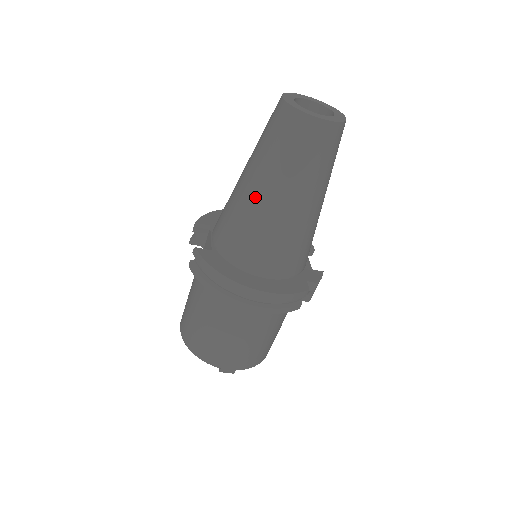
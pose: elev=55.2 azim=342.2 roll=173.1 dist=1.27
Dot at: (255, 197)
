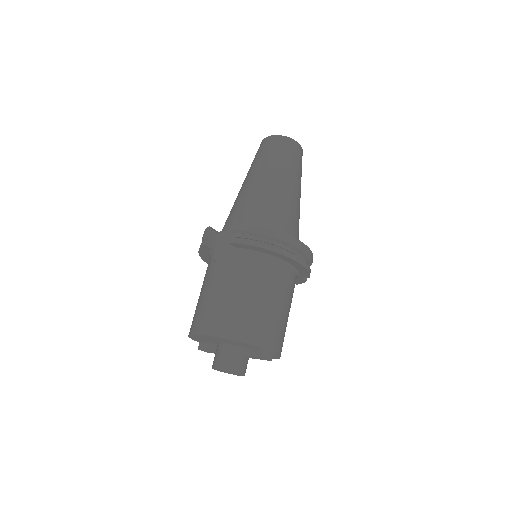
Dot at: (272, 185)
